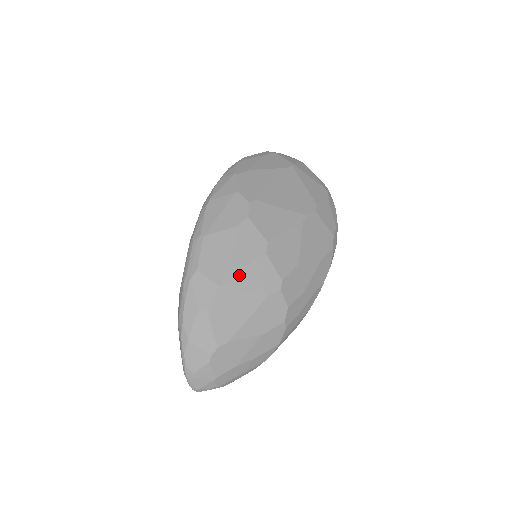
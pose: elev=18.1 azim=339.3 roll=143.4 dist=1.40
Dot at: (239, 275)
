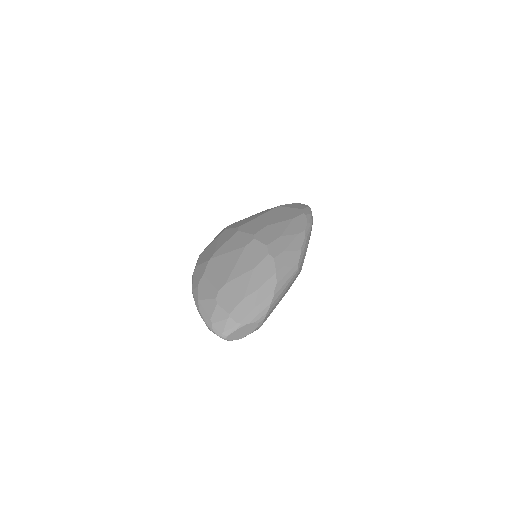
Dot at: (221, 249)
